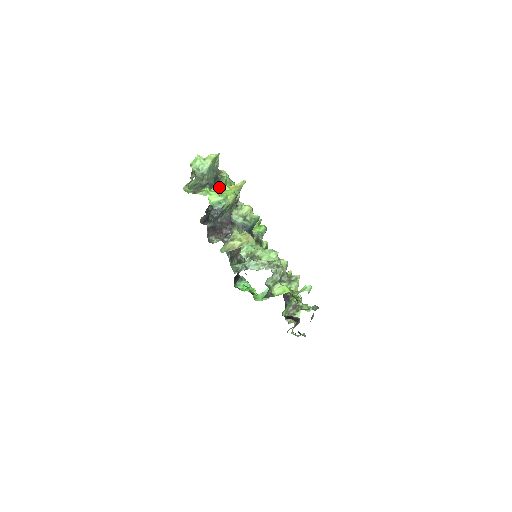
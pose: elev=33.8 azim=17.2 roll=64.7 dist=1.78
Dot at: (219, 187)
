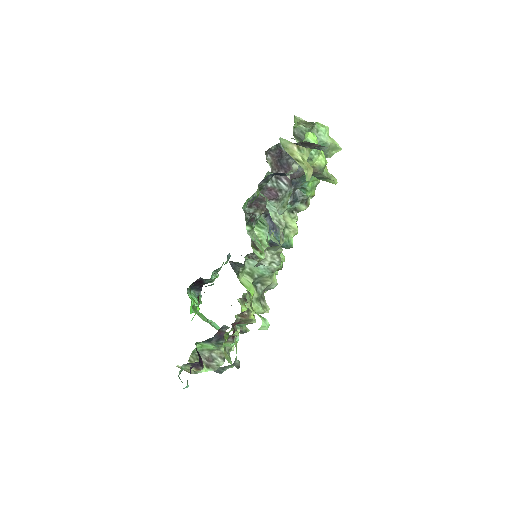
Dot at: occluded
